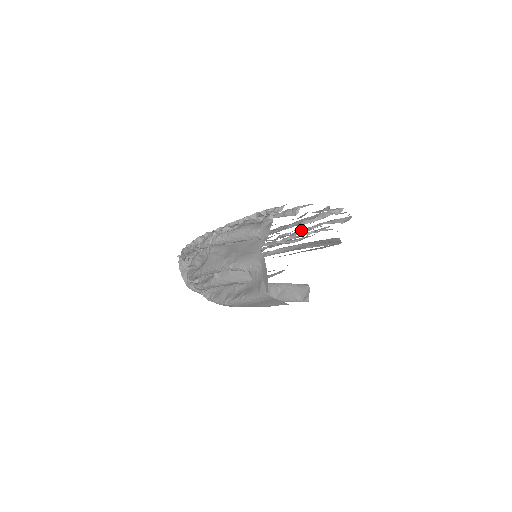
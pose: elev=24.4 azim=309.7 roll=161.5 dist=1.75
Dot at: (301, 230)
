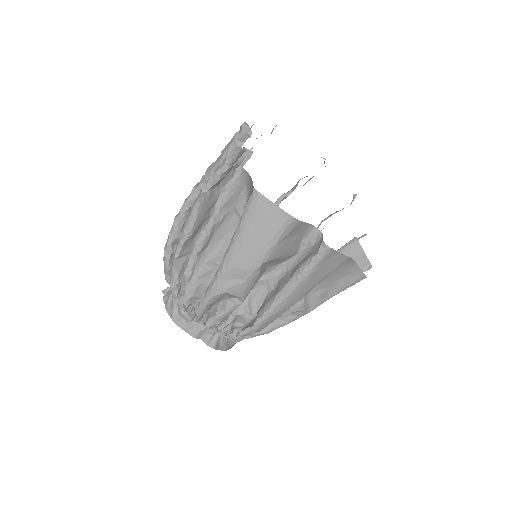
Dot at: occluded
